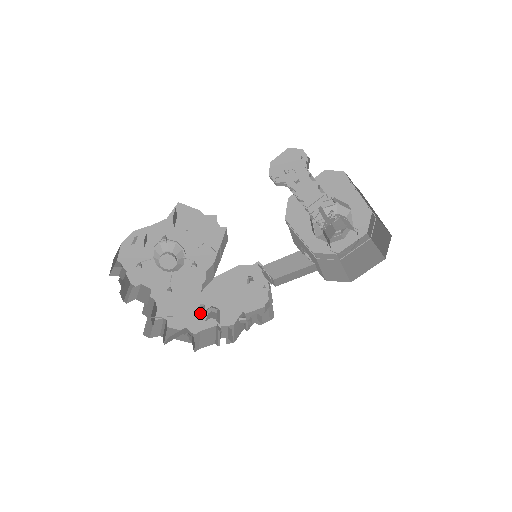
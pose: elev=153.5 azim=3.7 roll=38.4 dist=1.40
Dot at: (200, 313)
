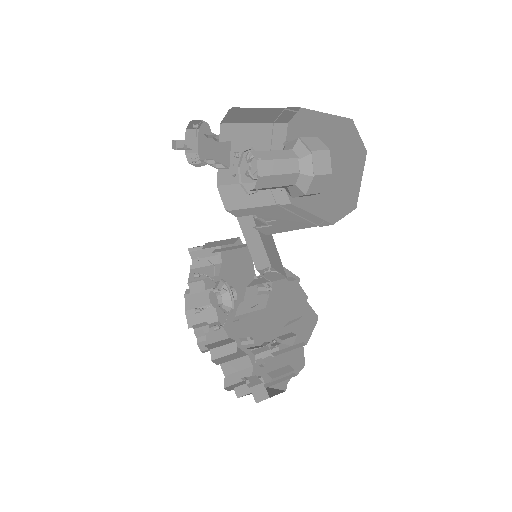
Dot at: (277, 359)
